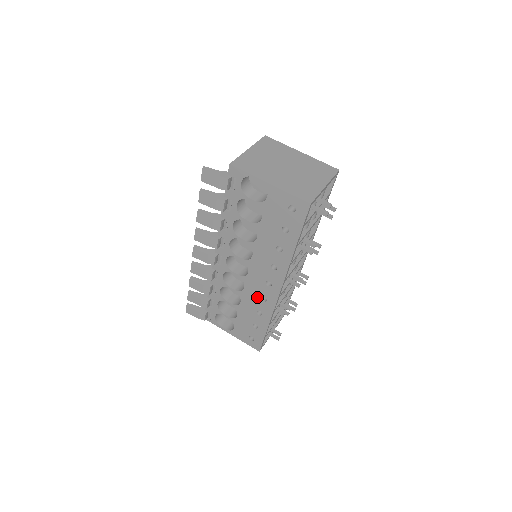
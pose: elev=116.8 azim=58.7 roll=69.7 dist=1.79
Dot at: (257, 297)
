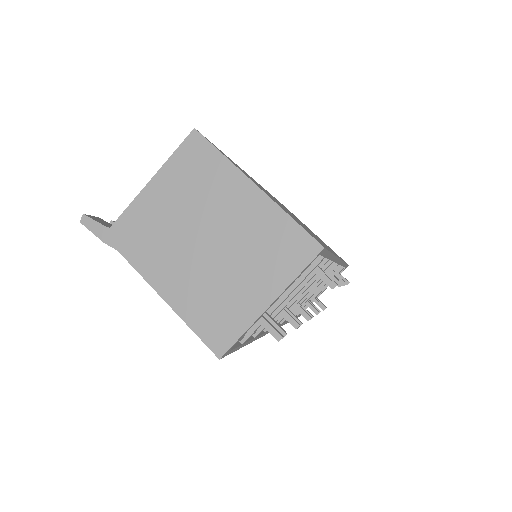
Dot at: occluded
